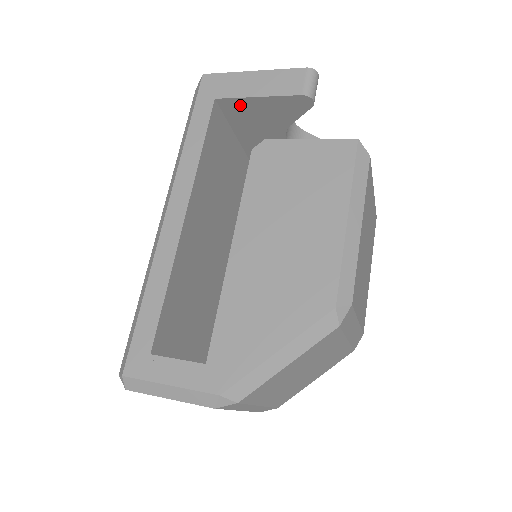
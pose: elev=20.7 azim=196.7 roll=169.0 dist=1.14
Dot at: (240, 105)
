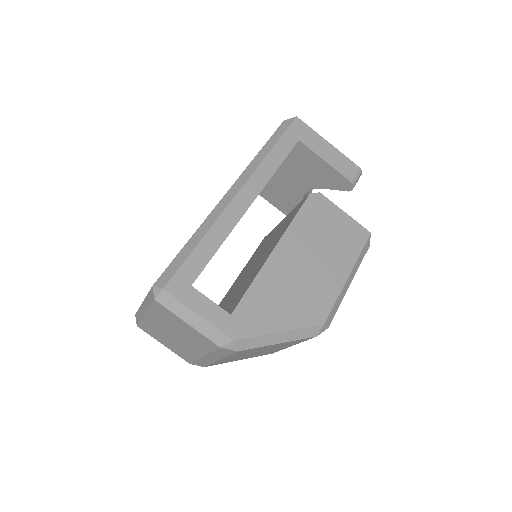
Dot at: (309, 156)
